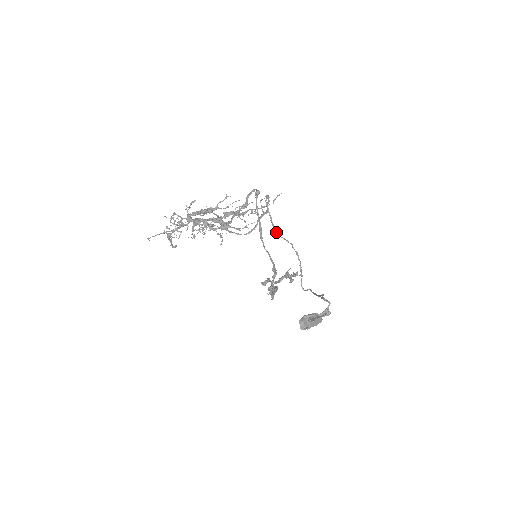
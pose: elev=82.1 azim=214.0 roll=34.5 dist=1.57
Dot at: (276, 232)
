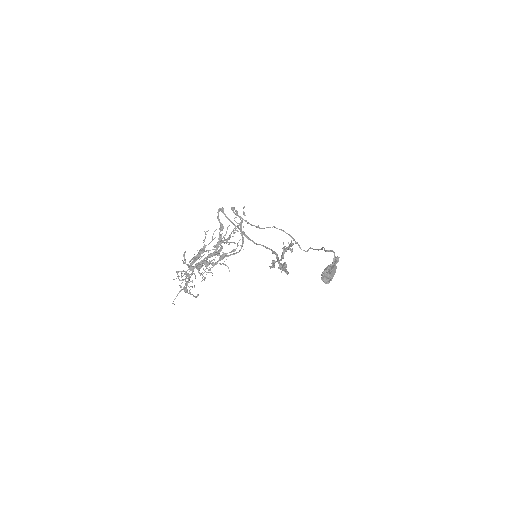
Dot at: occluded
